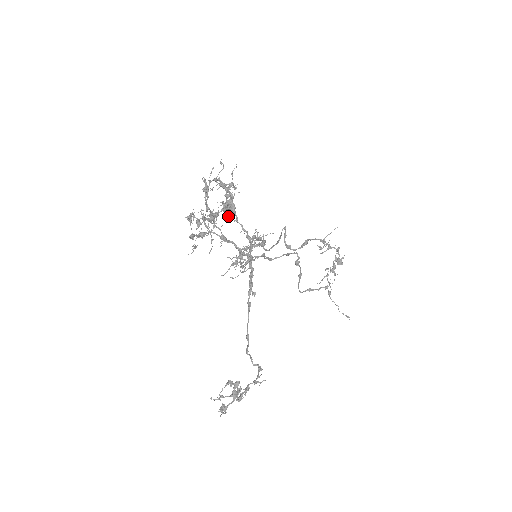
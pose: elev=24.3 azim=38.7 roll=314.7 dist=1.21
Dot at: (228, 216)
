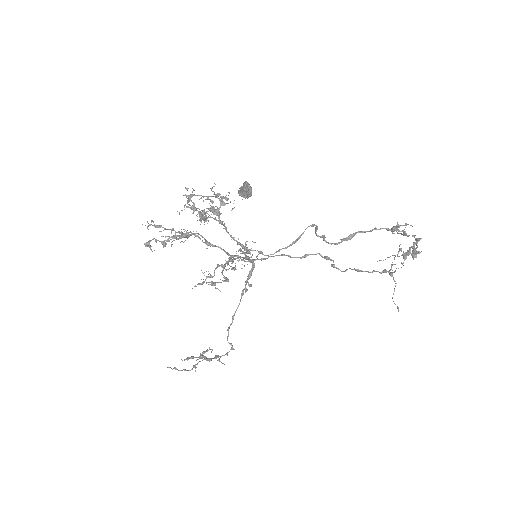
Dot at: occluded
